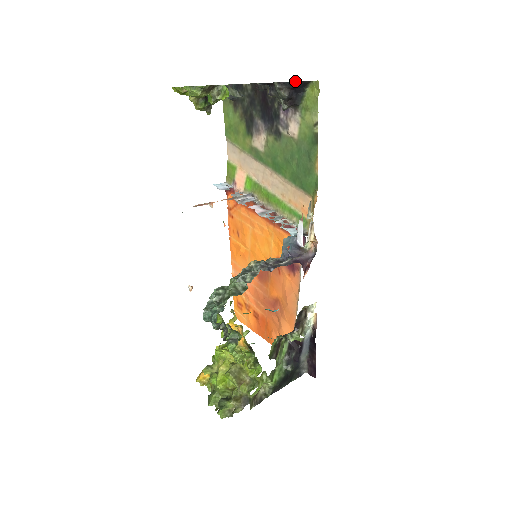
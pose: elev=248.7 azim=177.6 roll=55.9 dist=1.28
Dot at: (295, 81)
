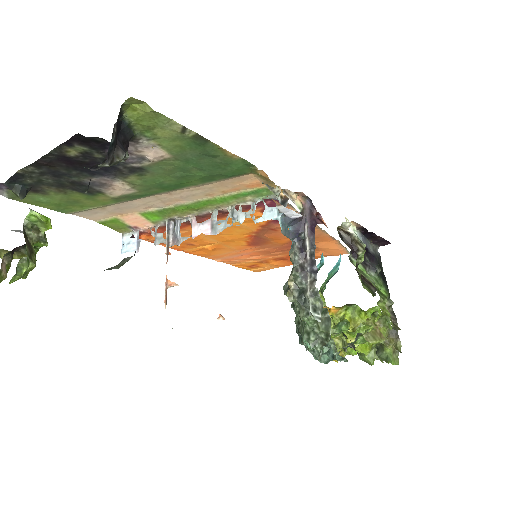
Dot at: occluded
